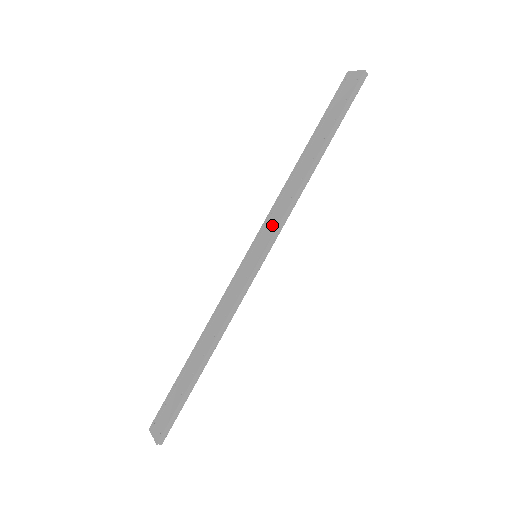
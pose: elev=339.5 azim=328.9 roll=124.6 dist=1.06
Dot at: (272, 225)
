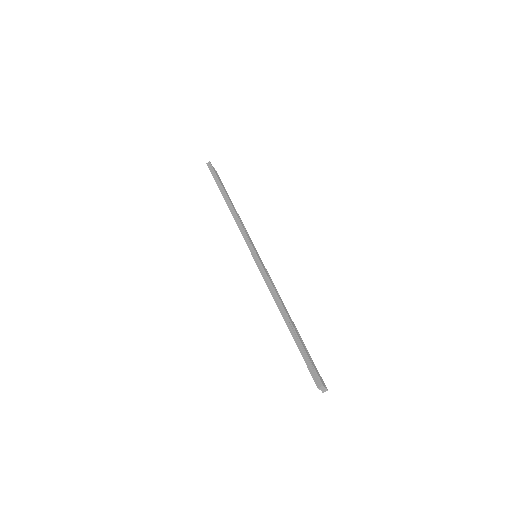
Dot at: occluded
